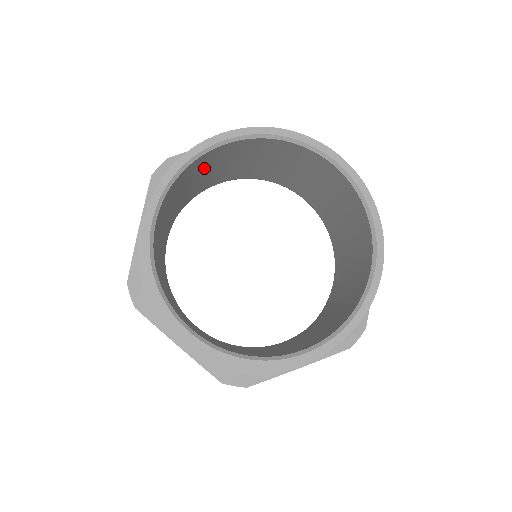
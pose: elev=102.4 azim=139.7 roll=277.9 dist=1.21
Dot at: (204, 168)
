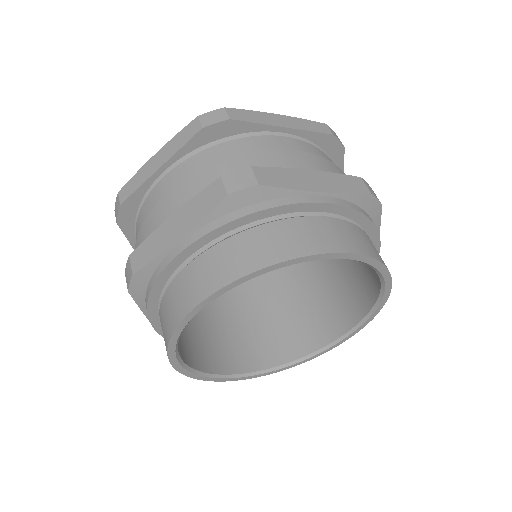
Dot at: occluded
